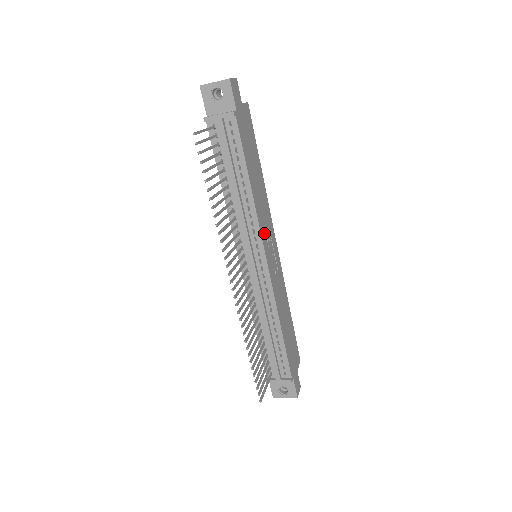
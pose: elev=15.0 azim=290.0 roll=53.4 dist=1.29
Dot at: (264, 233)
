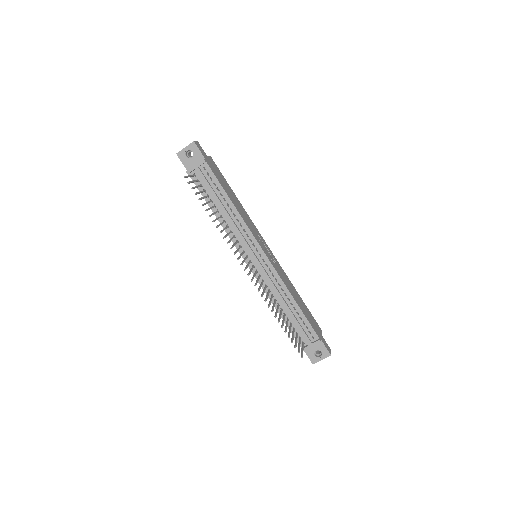
Dot at: (255, 235)
